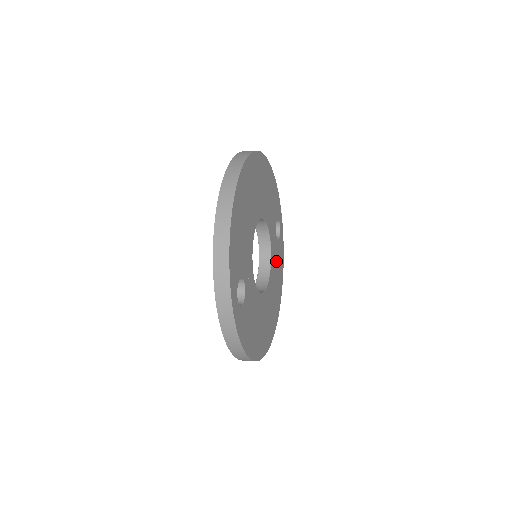
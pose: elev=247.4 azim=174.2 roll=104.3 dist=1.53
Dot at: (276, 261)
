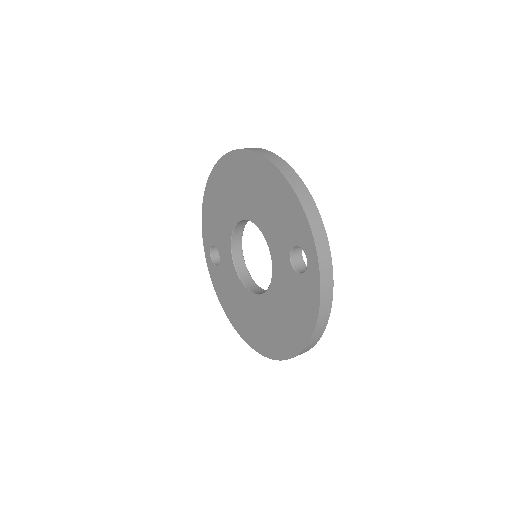
Dot at: occluded
